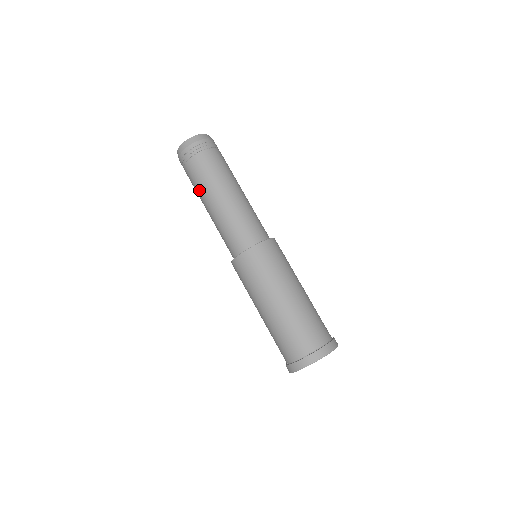
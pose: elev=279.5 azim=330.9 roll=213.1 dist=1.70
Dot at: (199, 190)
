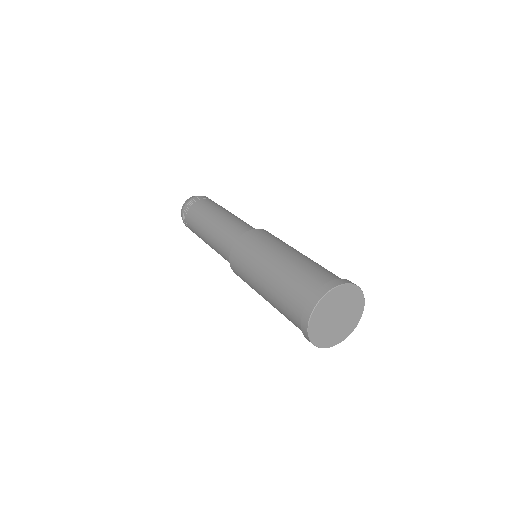
Dot at: (198, 223)
